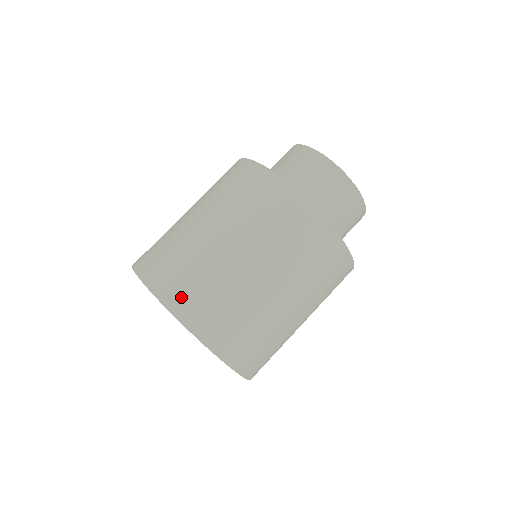
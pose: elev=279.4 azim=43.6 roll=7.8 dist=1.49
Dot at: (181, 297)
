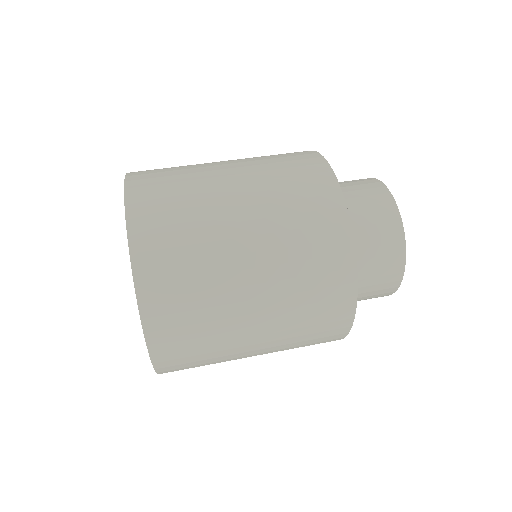
Dot at: (146, 171)
